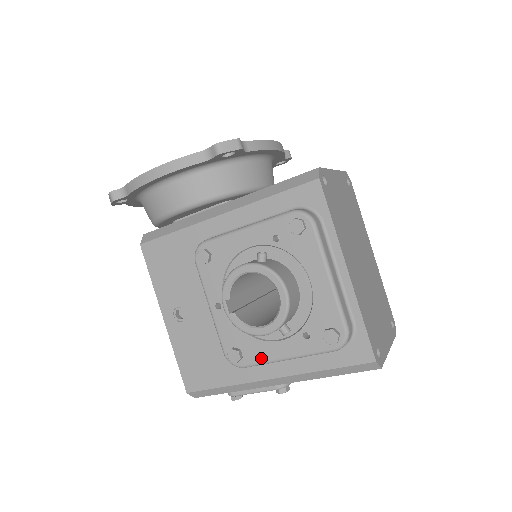
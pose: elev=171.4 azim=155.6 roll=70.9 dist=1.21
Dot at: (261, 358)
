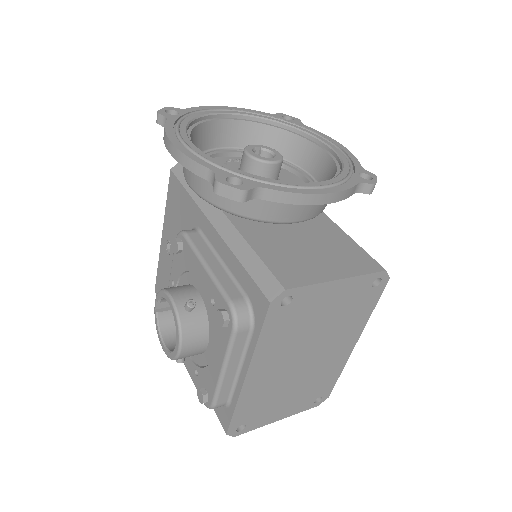
Dot at: occluded
